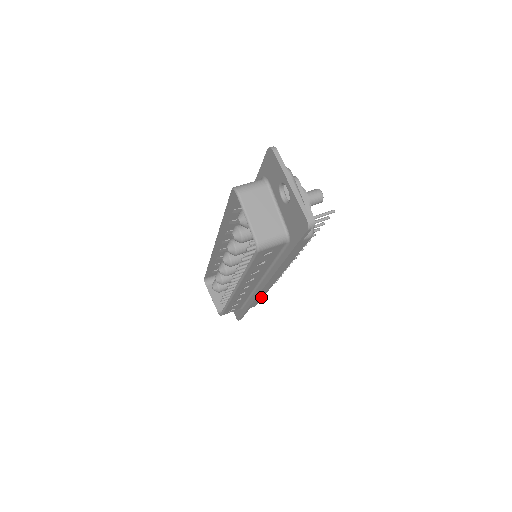
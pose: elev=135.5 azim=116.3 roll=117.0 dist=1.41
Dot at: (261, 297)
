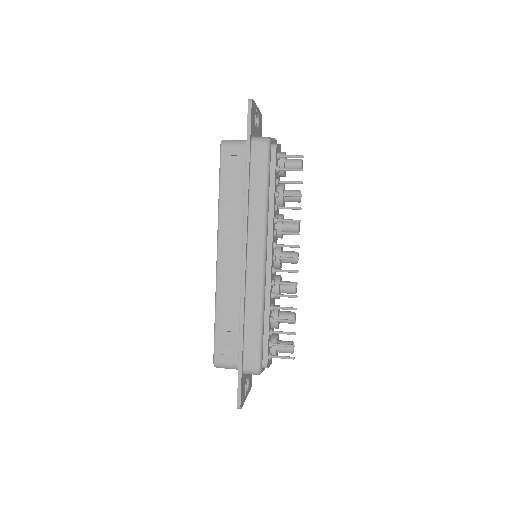
Dot at: (257, 326)
